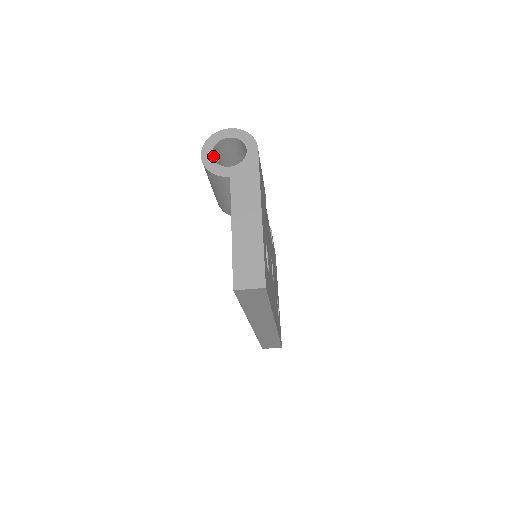
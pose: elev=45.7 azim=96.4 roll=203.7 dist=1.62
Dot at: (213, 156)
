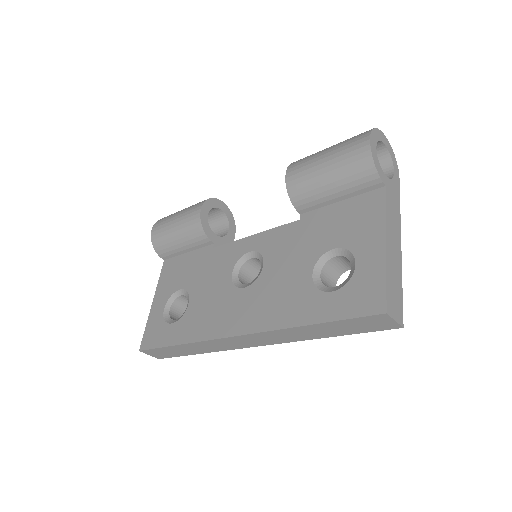
Dot at: occluded
